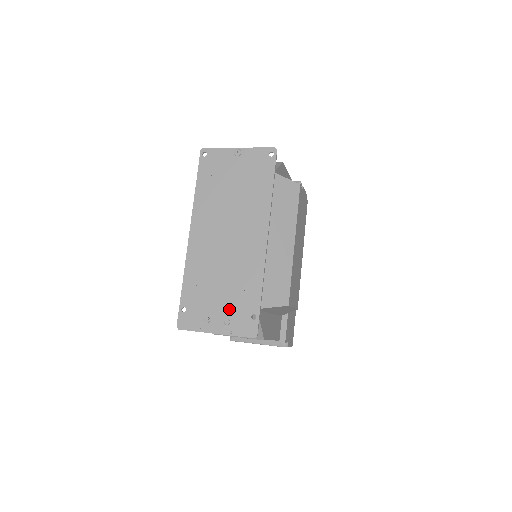
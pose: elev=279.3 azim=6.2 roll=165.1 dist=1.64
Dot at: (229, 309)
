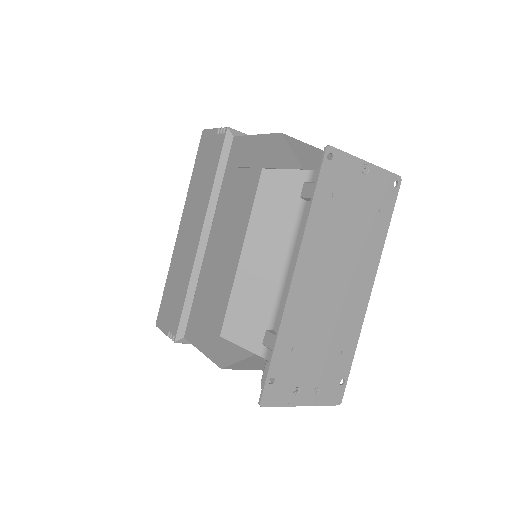
Dot at: (321, 376)
